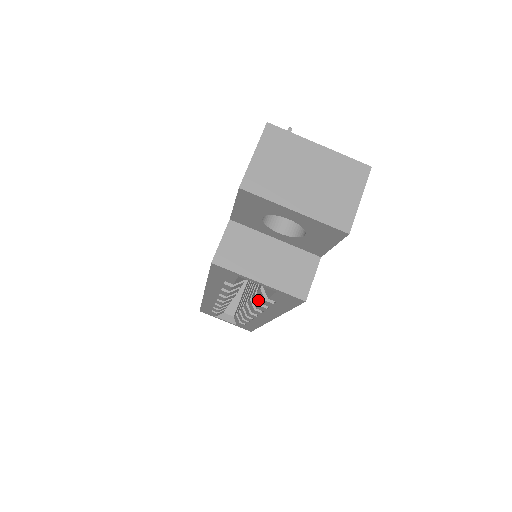
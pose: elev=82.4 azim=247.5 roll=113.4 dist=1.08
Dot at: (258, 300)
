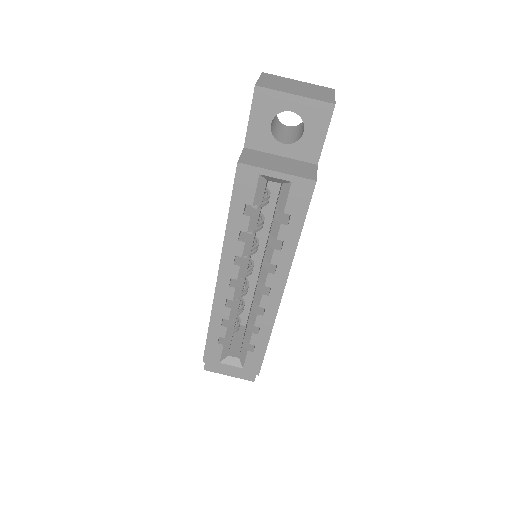
Dot at: (271, 246)
